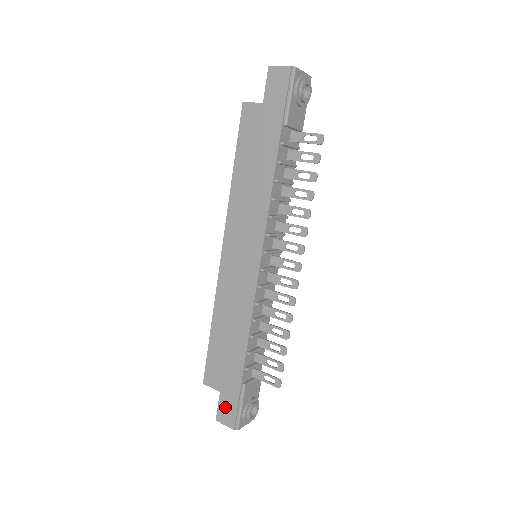
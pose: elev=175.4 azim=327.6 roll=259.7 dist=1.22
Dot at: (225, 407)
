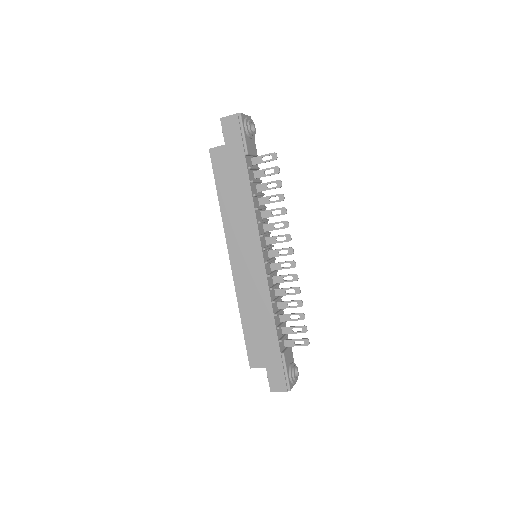
Dot at: (274, 377)
